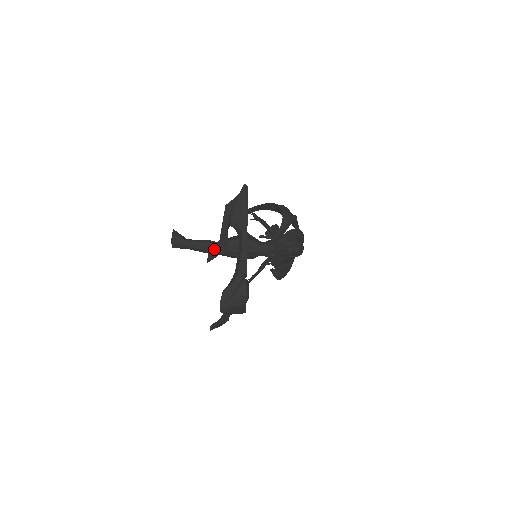
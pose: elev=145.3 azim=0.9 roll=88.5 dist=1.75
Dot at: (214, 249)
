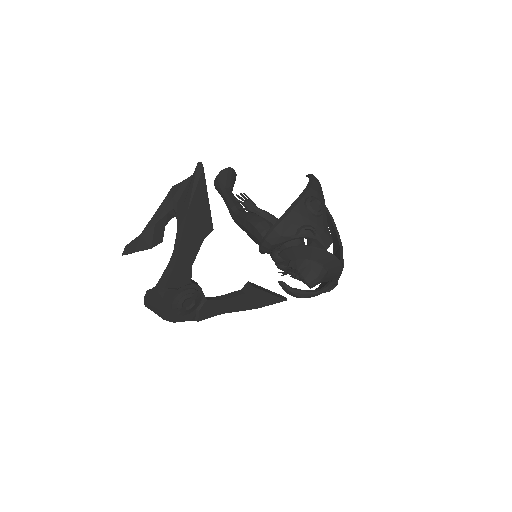
Dot at: (133, 242)
